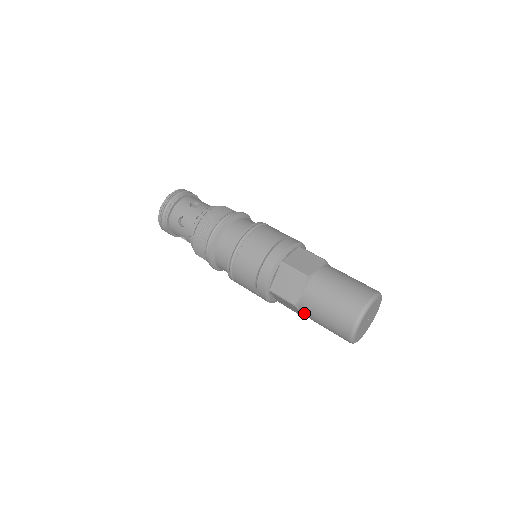
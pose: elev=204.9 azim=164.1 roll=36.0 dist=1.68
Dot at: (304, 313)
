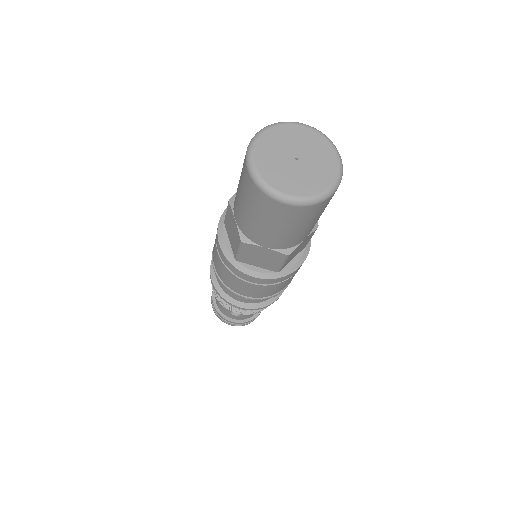
Dot at: (259, 241)
